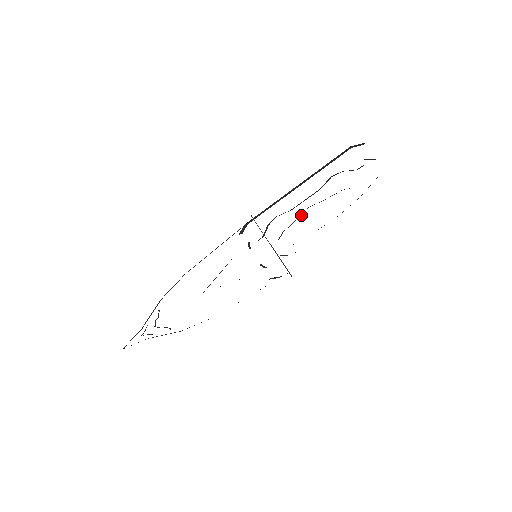
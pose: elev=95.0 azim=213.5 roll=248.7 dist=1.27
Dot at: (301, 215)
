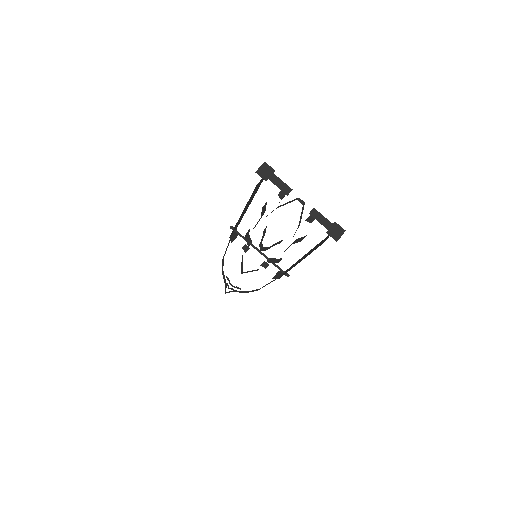
Dot at: (265, 232)
